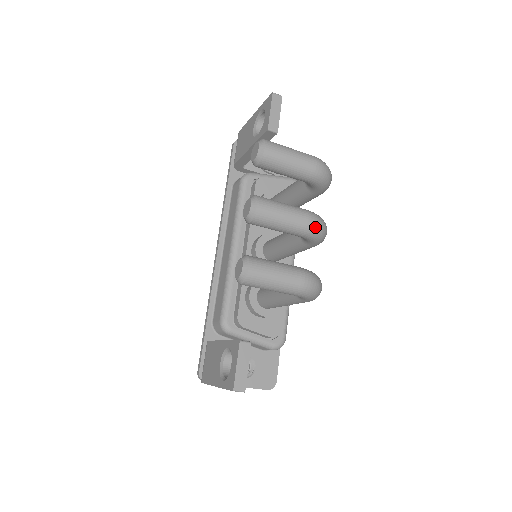
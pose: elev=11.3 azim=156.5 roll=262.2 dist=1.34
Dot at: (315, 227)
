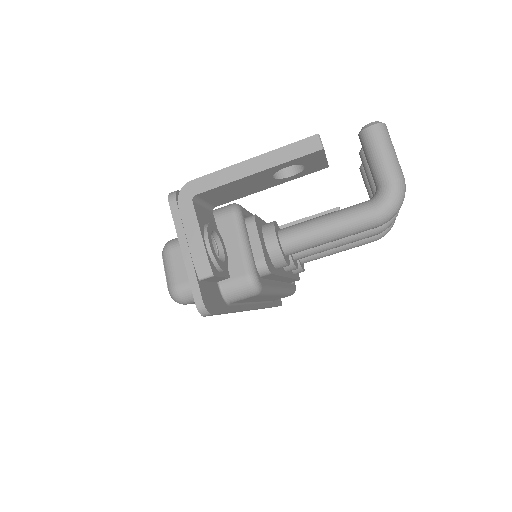
Dot at: occluded
